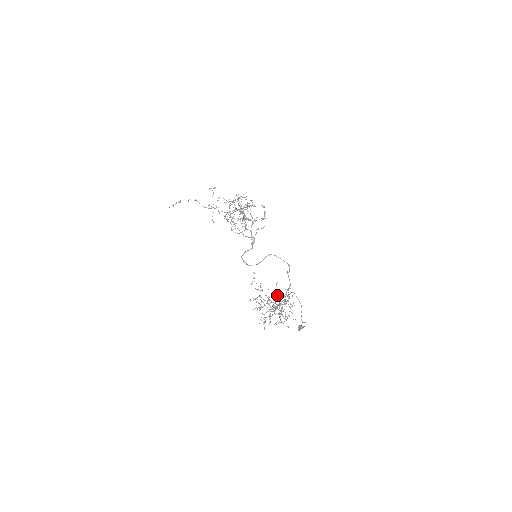
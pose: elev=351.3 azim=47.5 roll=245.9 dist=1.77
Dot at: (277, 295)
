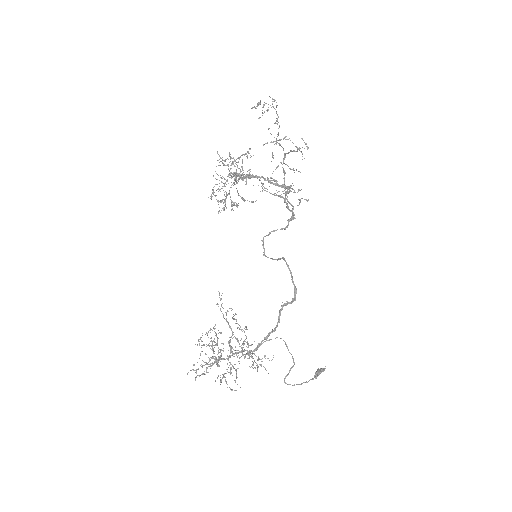
Dot at: (212, 349)
